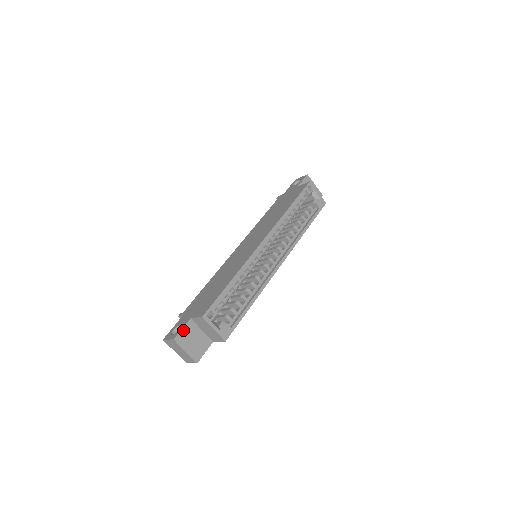
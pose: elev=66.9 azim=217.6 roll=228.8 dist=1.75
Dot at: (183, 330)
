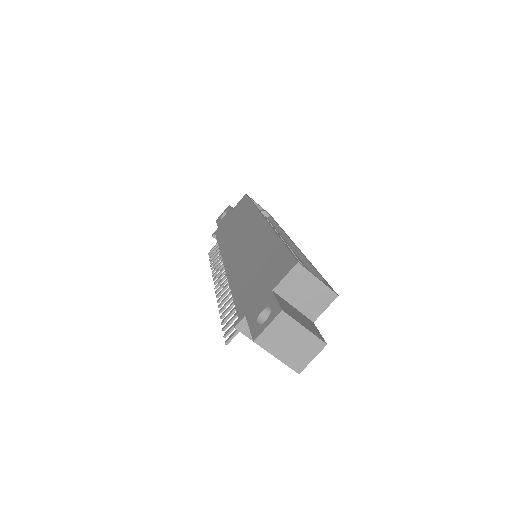
Dot at: (279, 302)
